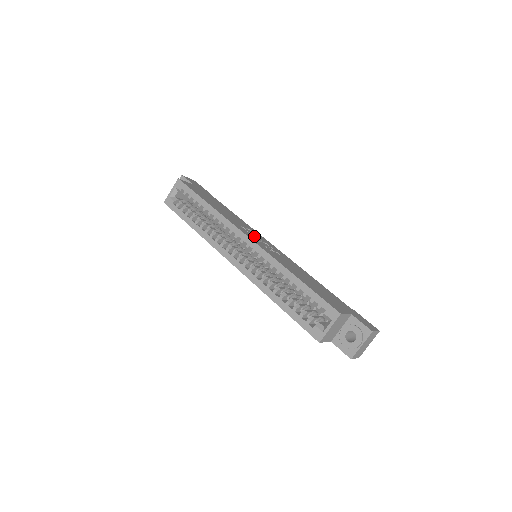
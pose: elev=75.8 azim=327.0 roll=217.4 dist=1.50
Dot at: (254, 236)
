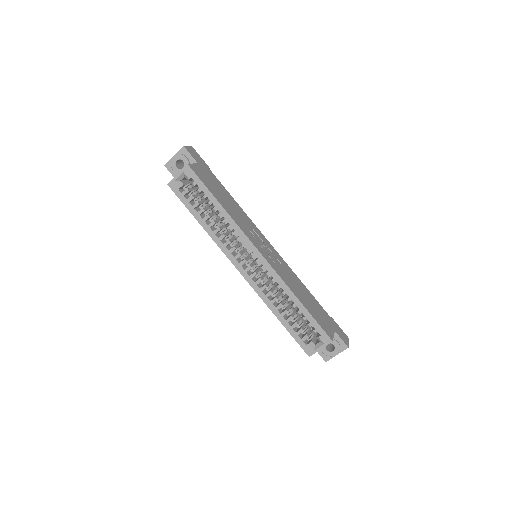
Dot at: (259, 241)
